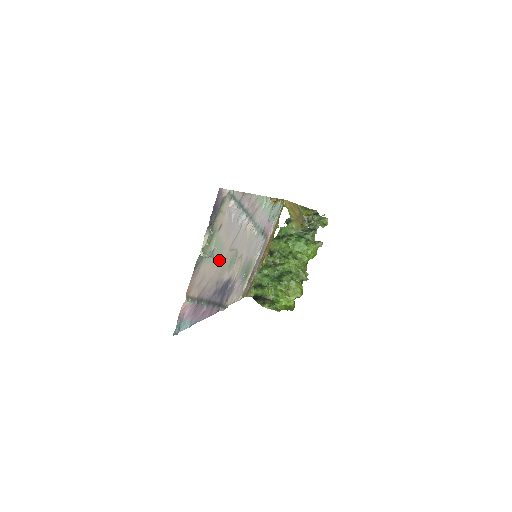
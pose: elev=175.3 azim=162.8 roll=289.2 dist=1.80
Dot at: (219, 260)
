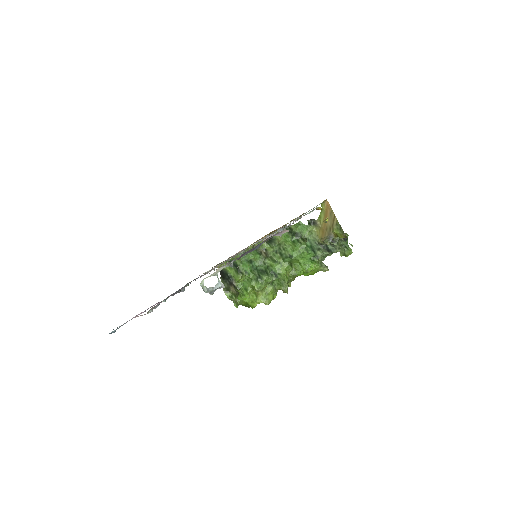
Dot at: occluded
